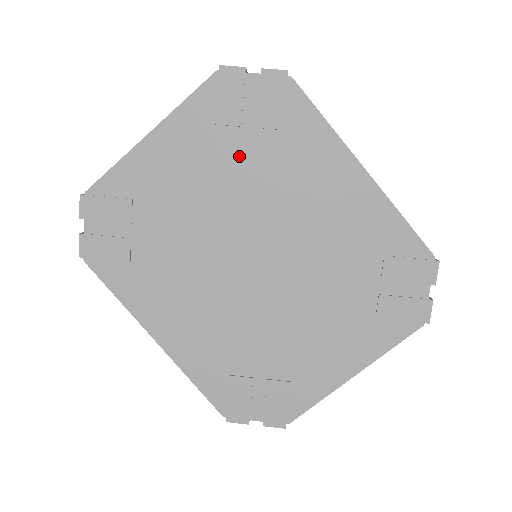
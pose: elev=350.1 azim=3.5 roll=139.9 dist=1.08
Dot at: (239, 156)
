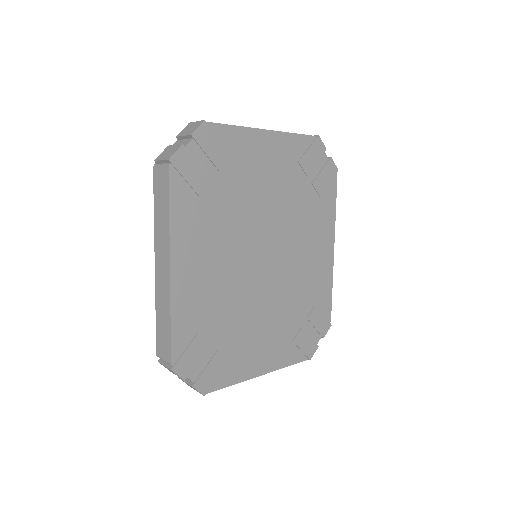
Dot at: (296, 190)
